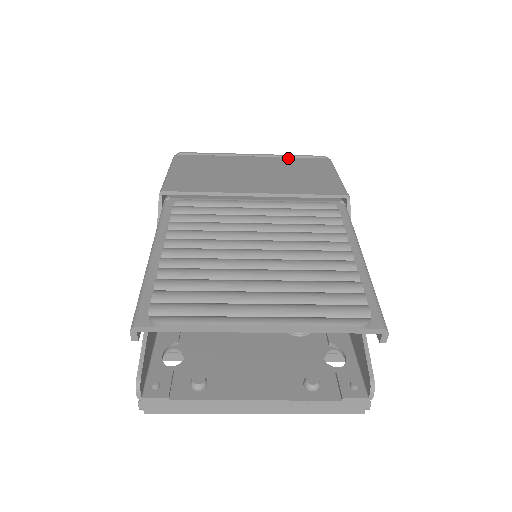
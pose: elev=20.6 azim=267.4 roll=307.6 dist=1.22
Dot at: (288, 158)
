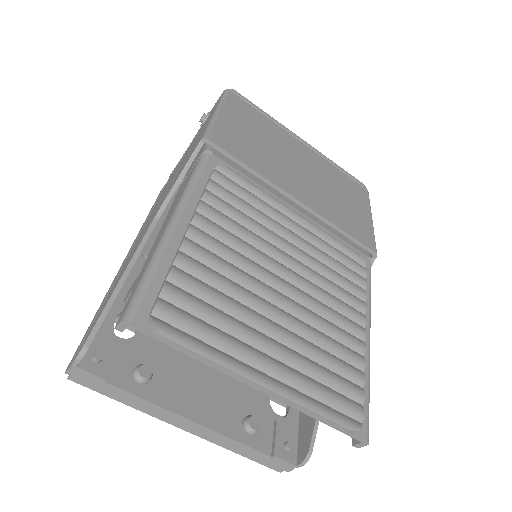
Dot at: (334, 167)
